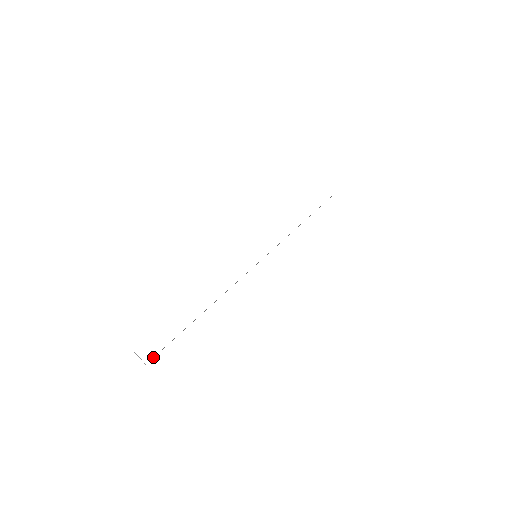
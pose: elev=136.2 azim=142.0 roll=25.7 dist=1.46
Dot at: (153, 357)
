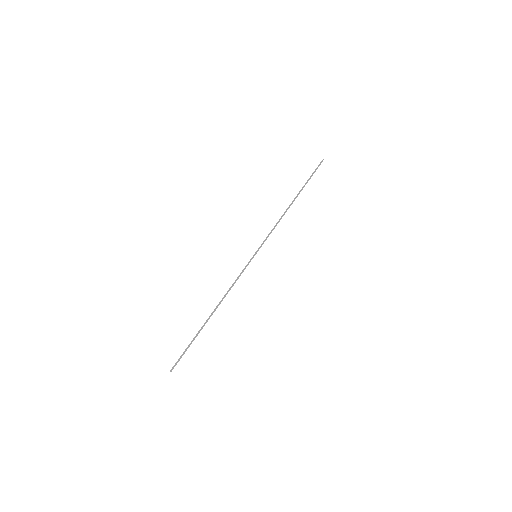
Dot at: occluded
